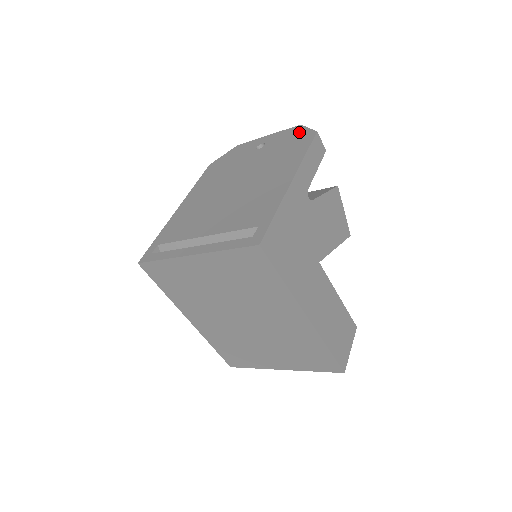
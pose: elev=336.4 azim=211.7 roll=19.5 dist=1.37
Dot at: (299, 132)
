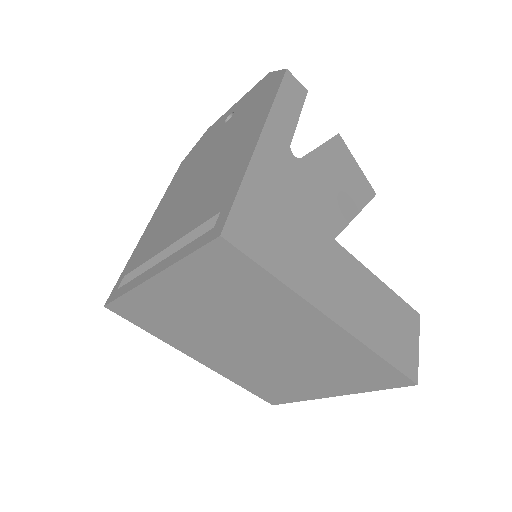
Dot at: (267, 80)
